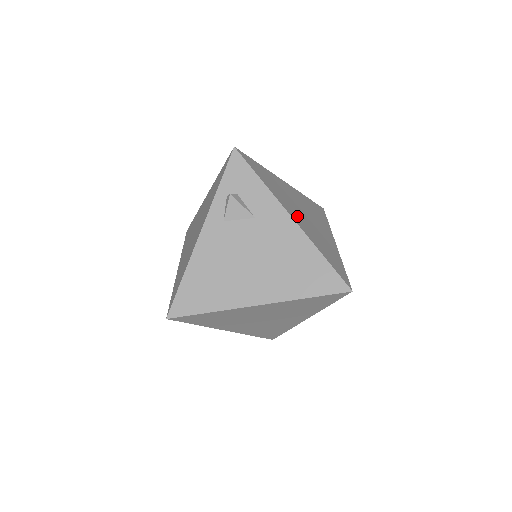
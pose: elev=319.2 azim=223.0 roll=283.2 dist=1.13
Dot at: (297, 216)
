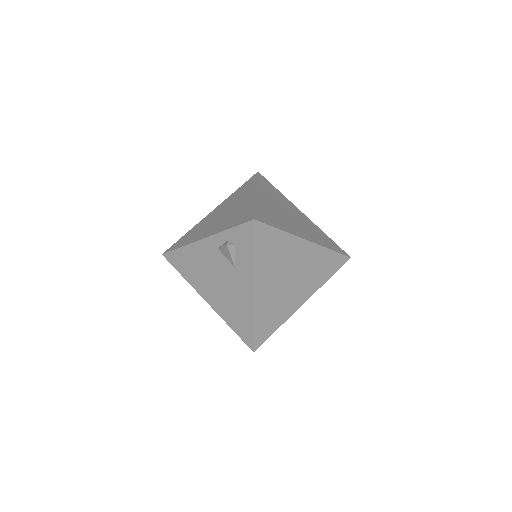
Dot at: (267, 286)
